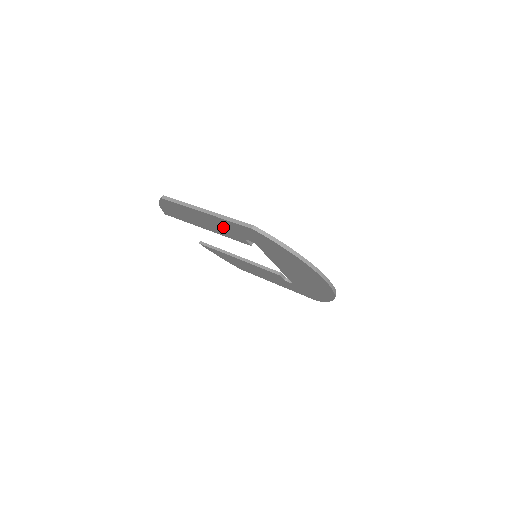
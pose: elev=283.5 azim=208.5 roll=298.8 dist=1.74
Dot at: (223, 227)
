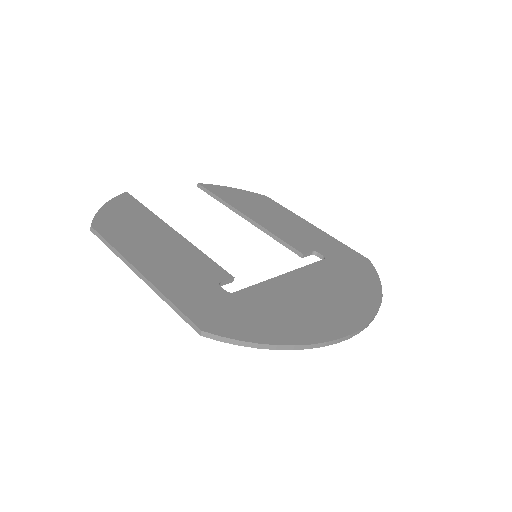
Dot at: occluded
